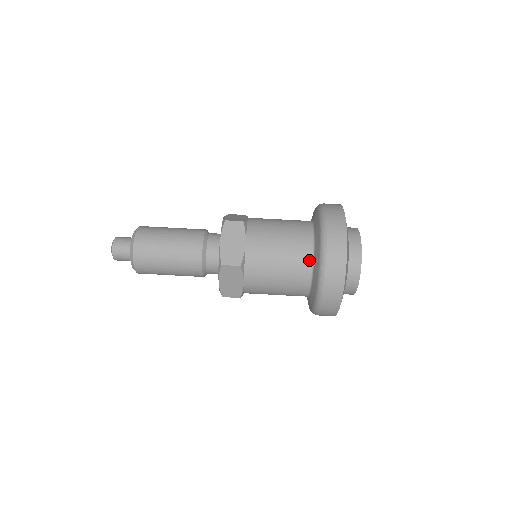
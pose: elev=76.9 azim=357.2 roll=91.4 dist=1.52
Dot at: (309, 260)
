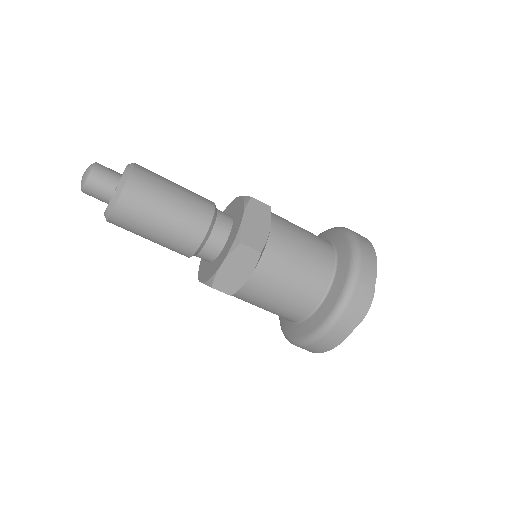
Dot at: (305, 315)
